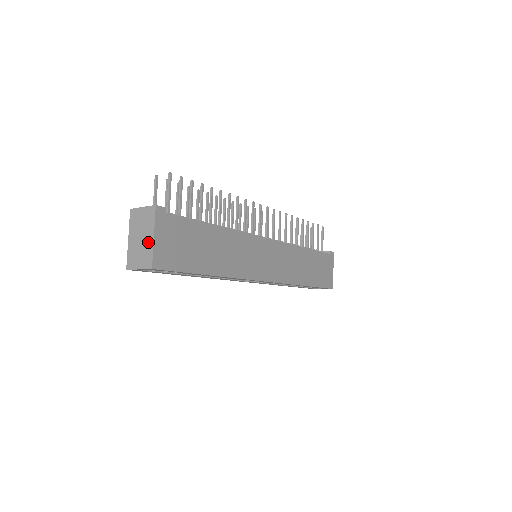
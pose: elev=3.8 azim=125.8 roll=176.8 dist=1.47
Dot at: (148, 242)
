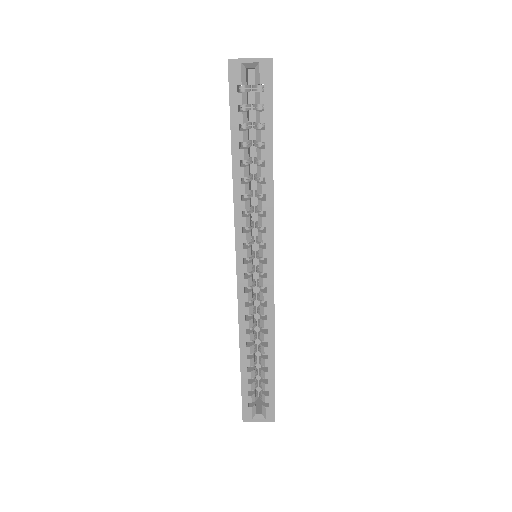
Dot at: occluded
